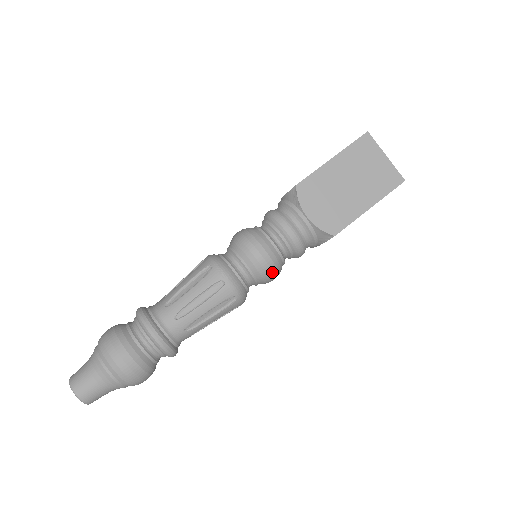
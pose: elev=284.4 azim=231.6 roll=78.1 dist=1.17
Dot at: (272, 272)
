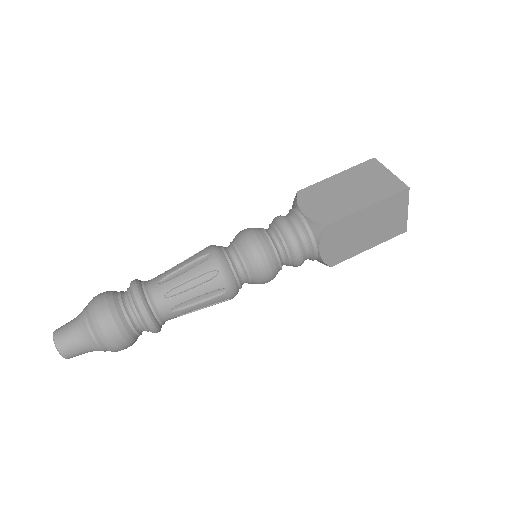
Dot at: (260, 256)
